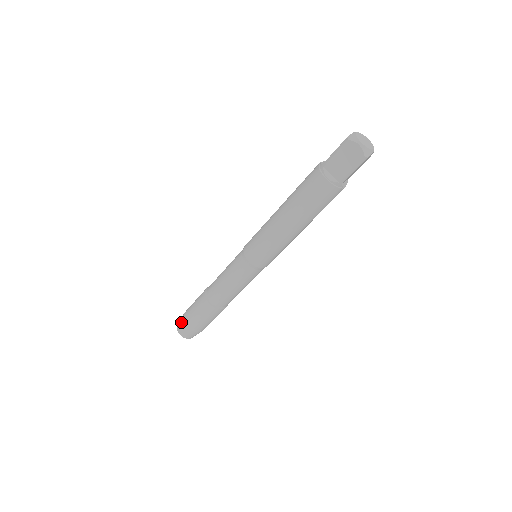
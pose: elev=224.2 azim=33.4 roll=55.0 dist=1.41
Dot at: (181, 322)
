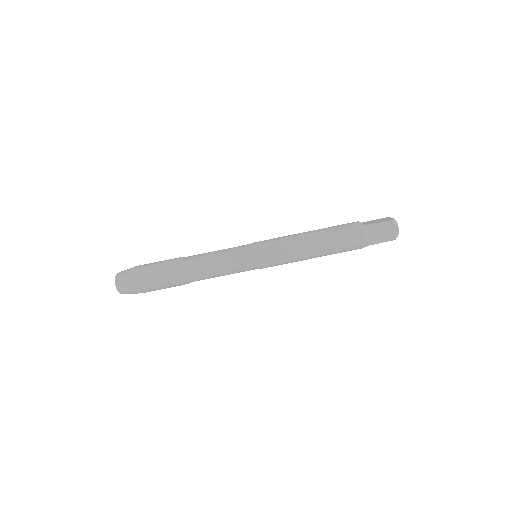
Dot at: occluded
